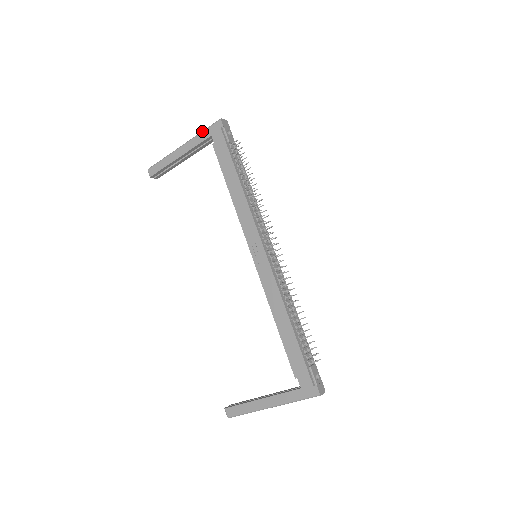
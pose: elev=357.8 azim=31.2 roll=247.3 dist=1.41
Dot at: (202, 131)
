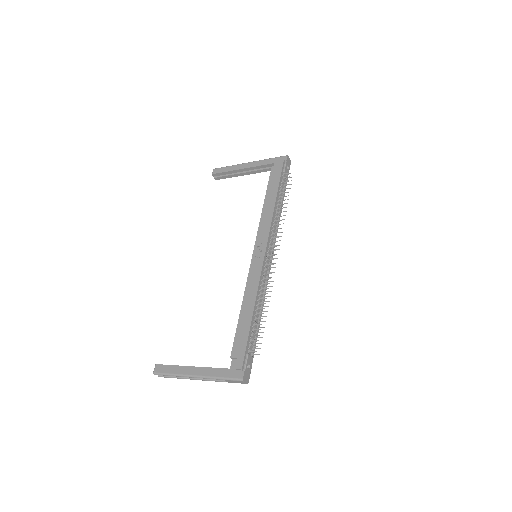
Dot at: (269, 158)
